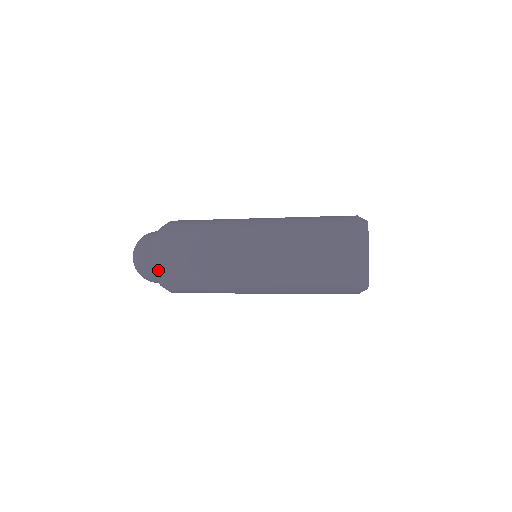
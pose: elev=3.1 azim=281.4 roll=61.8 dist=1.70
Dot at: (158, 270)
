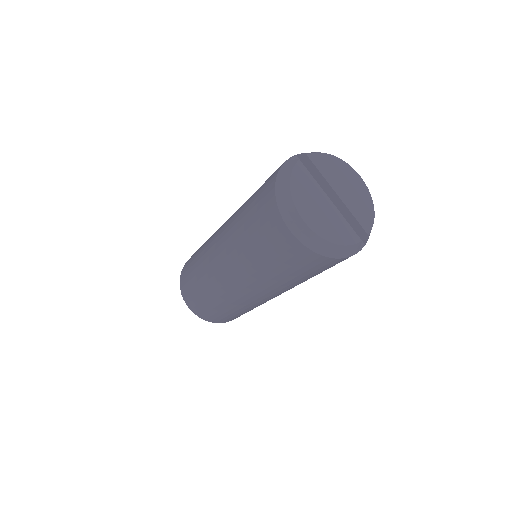
Dot at: (187, 305)
